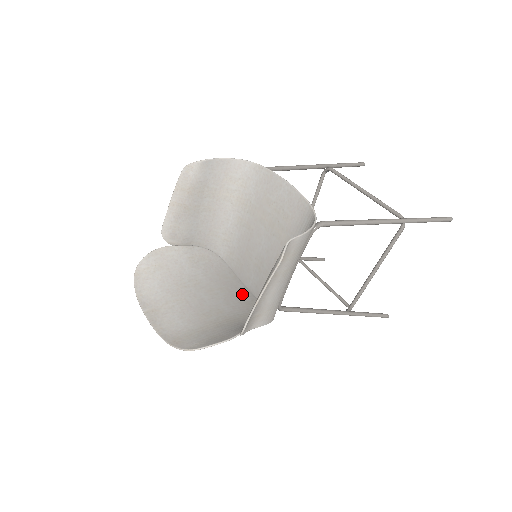
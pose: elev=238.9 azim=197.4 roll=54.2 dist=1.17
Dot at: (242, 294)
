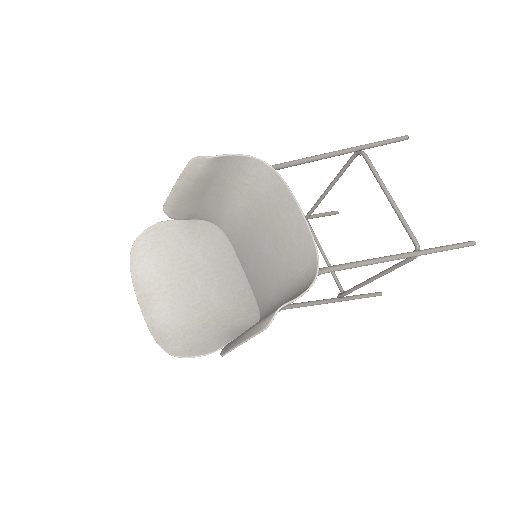
Dot at: (237, 280)
